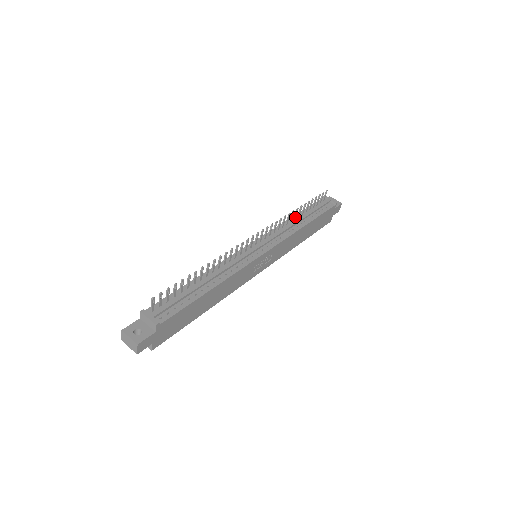
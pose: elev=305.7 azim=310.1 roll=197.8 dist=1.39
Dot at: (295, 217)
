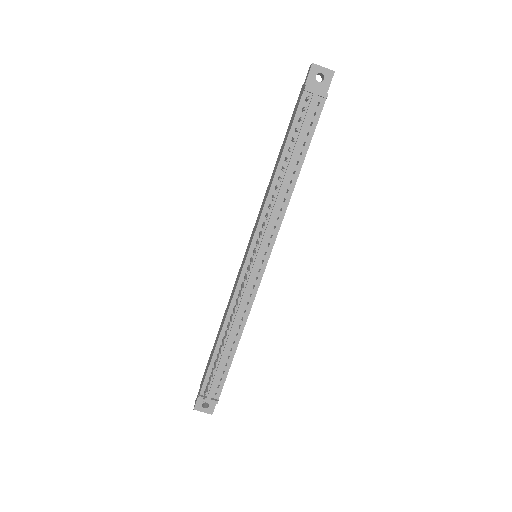
Dot at: (279, 178)
